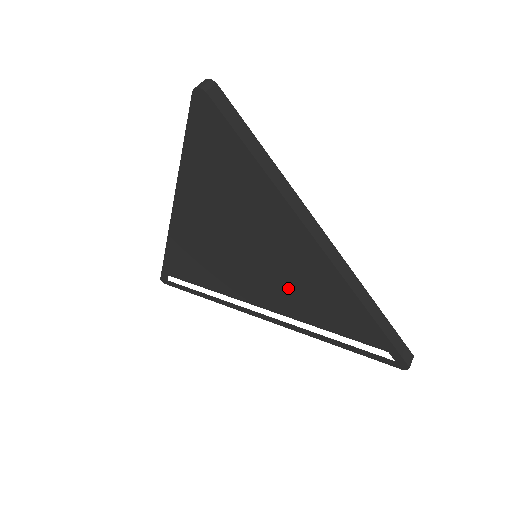
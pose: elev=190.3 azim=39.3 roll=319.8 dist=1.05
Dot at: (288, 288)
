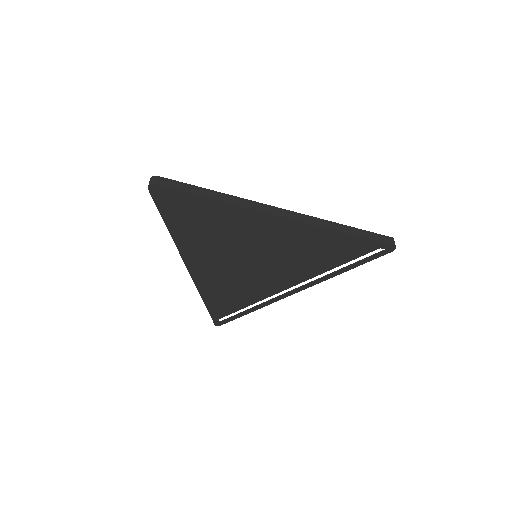
Dot at: (290, 260)
